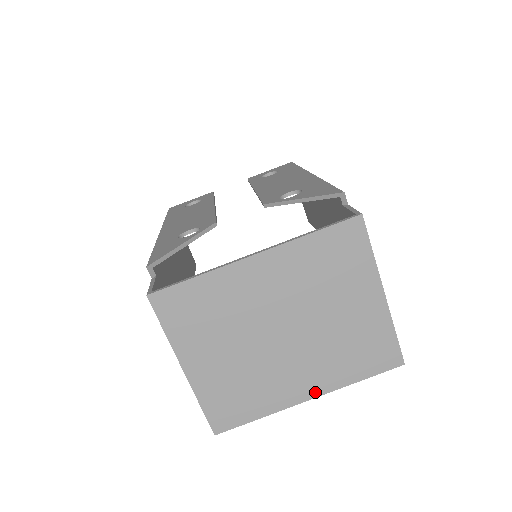
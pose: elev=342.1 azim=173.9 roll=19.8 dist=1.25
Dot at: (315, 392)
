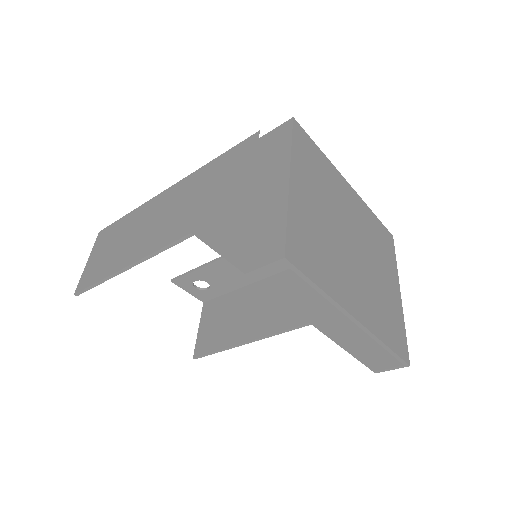
Dot at: (362, 318)
